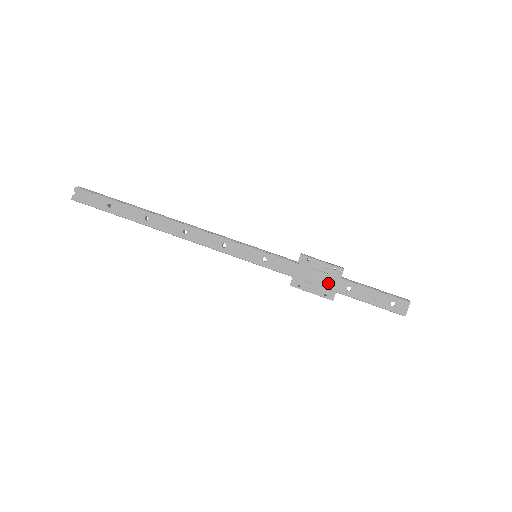
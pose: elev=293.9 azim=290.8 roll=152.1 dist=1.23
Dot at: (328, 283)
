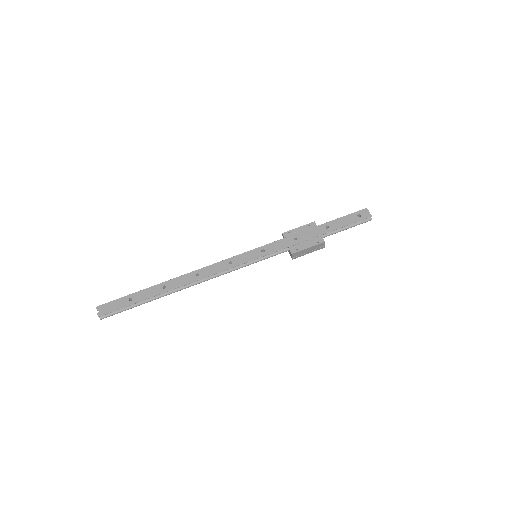
Dot at: (313, 234)
